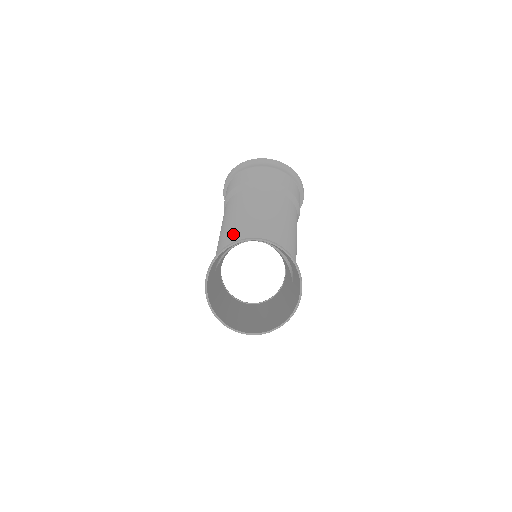
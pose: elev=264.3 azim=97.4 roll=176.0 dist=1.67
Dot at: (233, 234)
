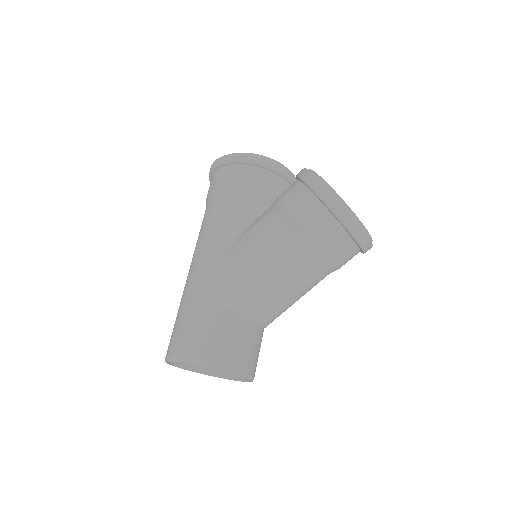
Dot at: (249, 303)
